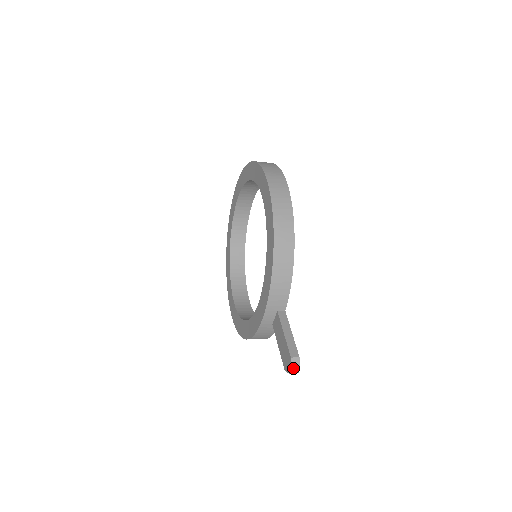
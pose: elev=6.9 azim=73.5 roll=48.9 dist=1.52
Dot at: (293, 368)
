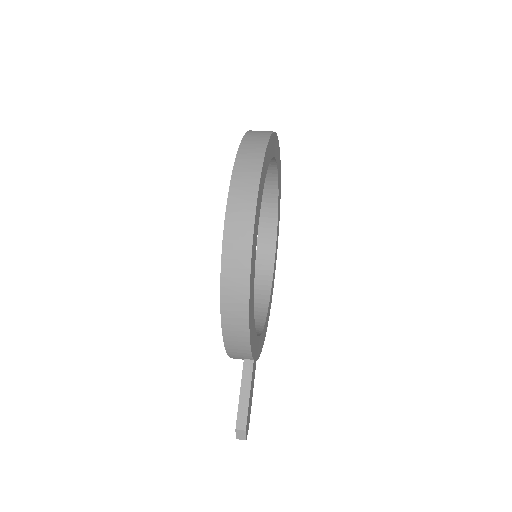
Dot at: (238, 437)
